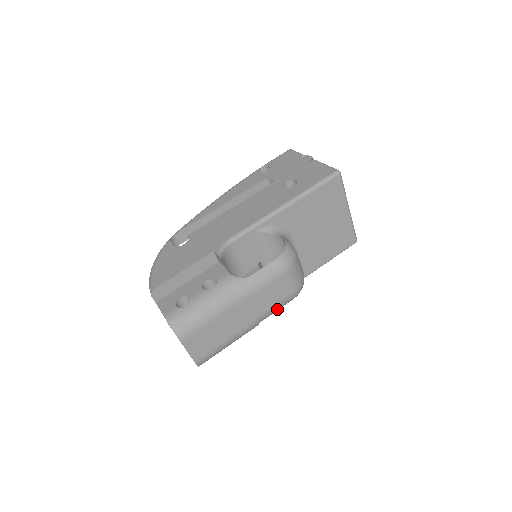
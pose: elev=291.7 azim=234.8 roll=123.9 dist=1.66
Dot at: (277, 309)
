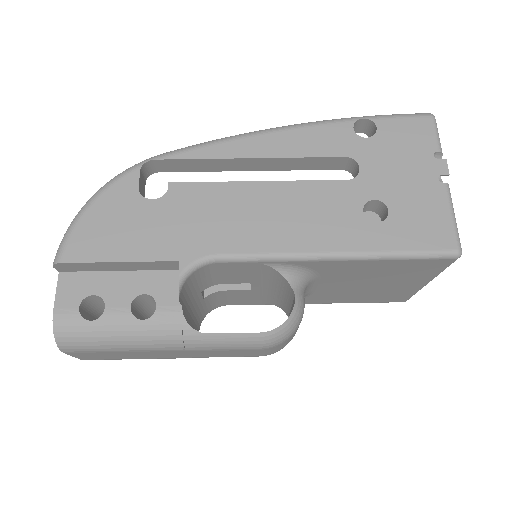
Dot at: occluded
